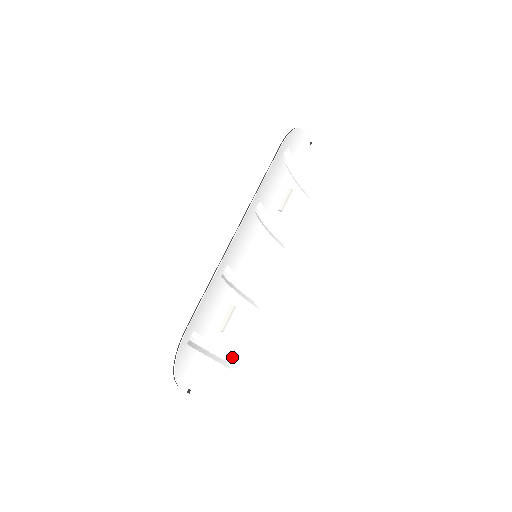
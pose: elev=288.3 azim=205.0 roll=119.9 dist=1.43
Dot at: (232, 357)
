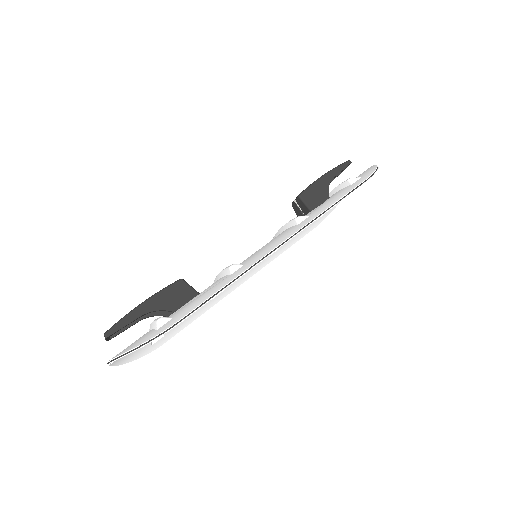
Dot at: occluded
